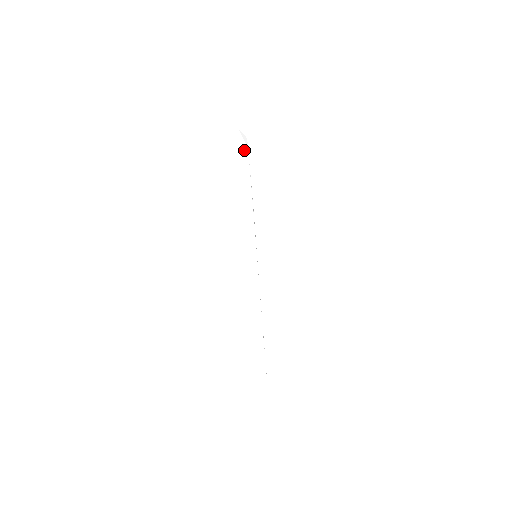
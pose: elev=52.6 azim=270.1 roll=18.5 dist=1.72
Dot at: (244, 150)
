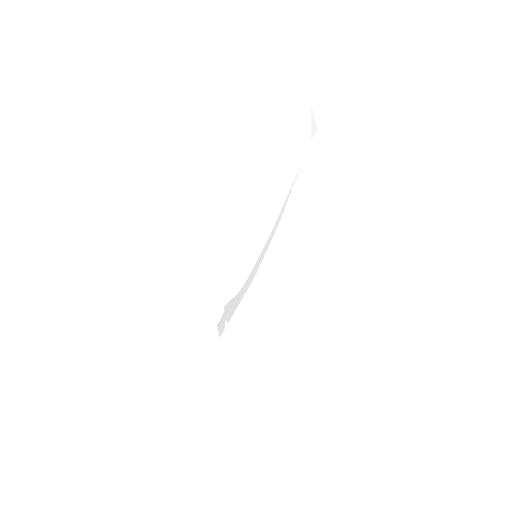
Dot at: (303, 140)
